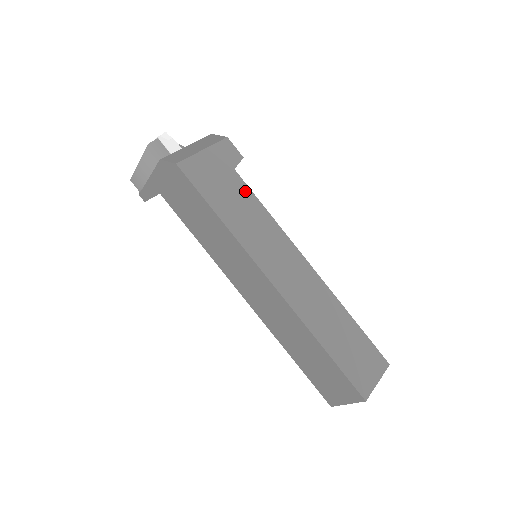
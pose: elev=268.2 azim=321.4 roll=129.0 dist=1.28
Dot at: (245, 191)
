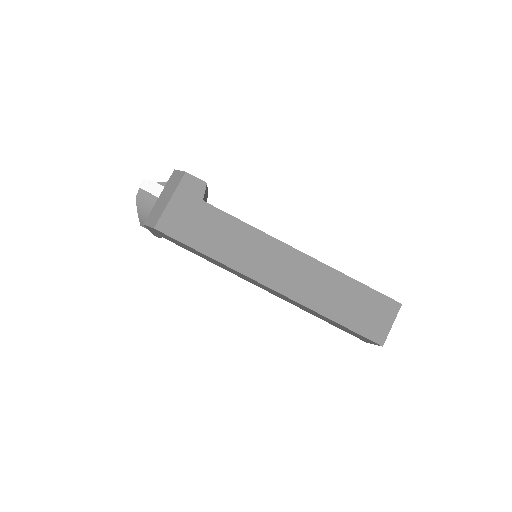
Dot at: (219, 216)
